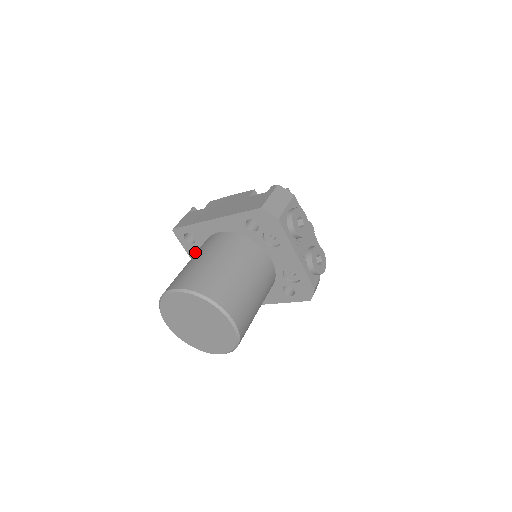
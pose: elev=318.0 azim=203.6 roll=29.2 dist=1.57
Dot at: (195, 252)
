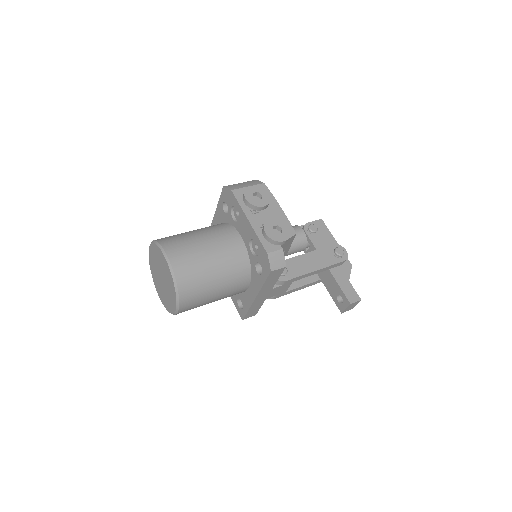
Dot at: occluded
